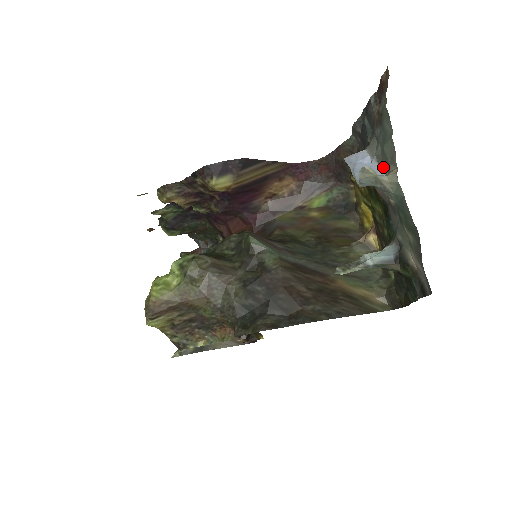
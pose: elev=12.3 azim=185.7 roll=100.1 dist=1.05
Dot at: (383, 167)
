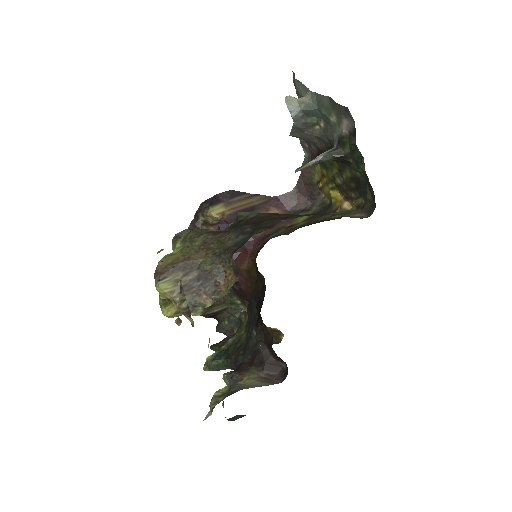
Dot at: occluded
